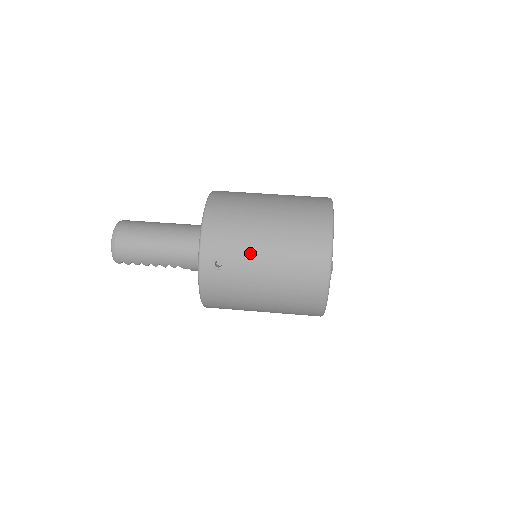
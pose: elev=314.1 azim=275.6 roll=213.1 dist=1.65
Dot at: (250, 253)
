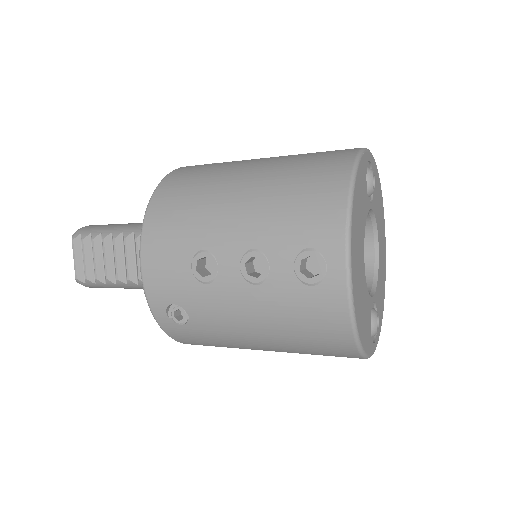
Dot at: occluded
